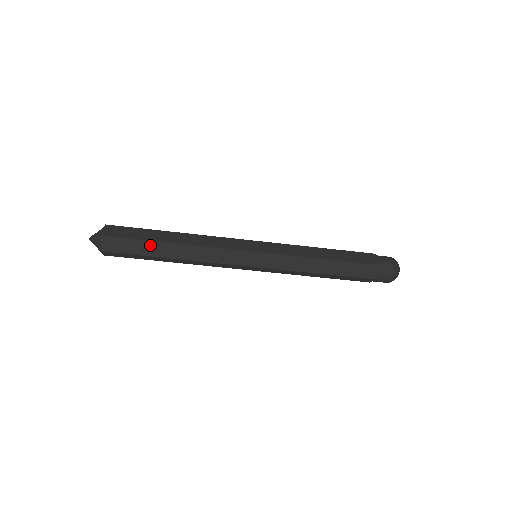
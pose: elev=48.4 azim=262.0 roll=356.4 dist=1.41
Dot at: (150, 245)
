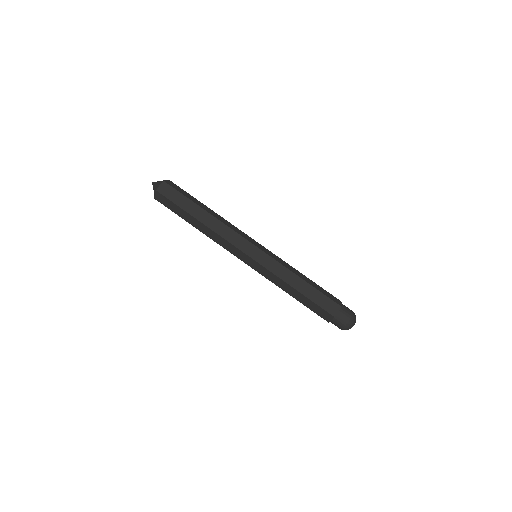
Dot at: (191, 204)
